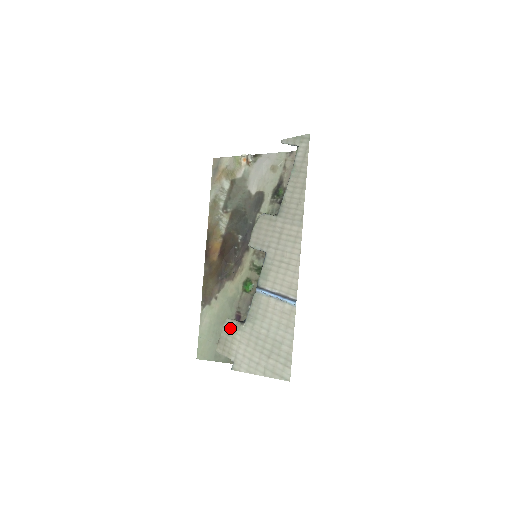
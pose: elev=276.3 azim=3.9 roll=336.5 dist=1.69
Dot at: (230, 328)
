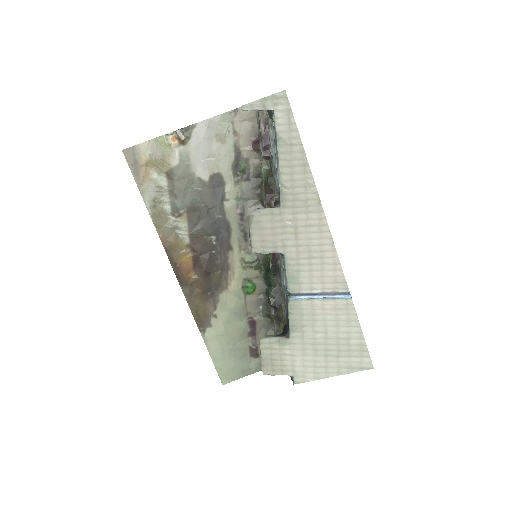
Dot at: (272, 347)
